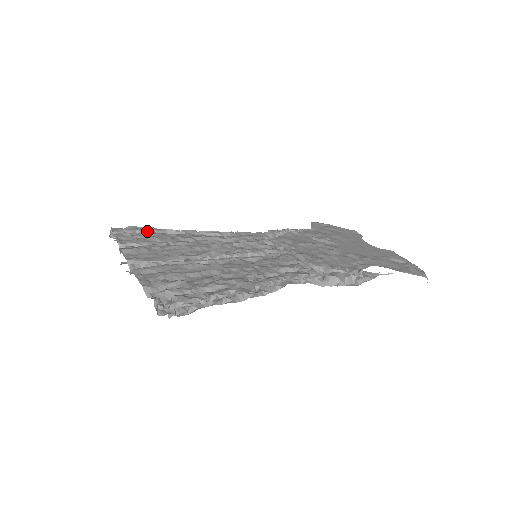
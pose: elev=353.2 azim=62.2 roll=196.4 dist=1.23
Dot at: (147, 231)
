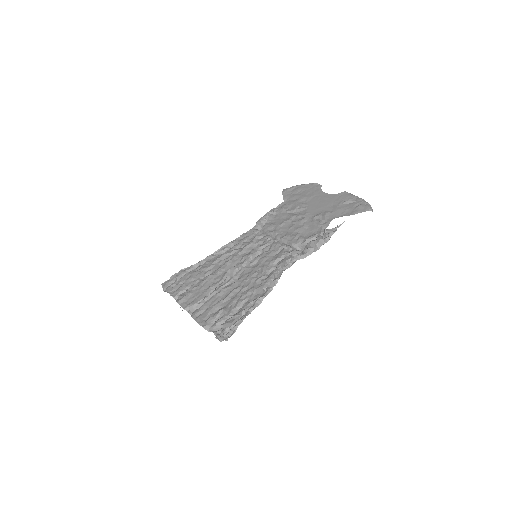
Dot at: (183, 274)
